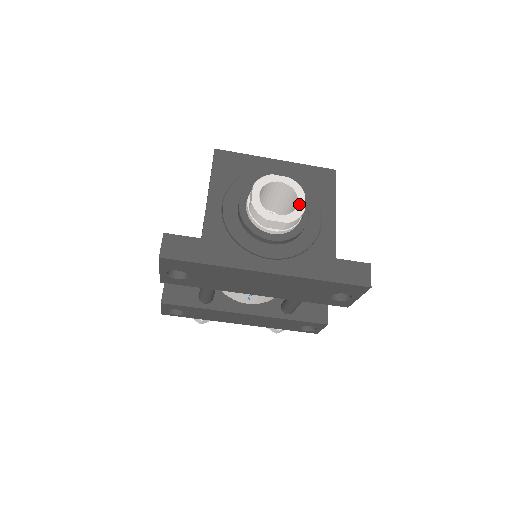
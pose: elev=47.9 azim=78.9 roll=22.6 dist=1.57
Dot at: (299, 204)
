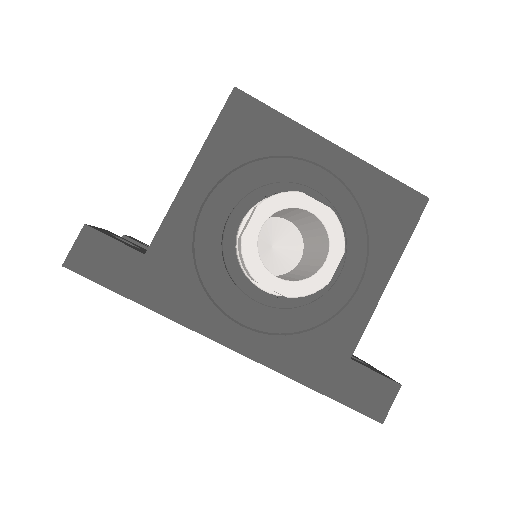
Dot at: (324, 268)
